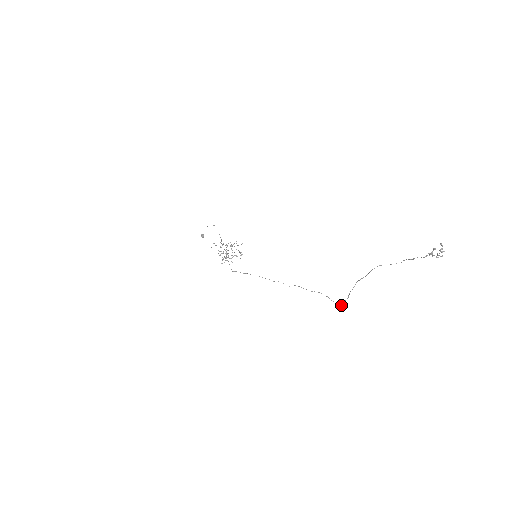
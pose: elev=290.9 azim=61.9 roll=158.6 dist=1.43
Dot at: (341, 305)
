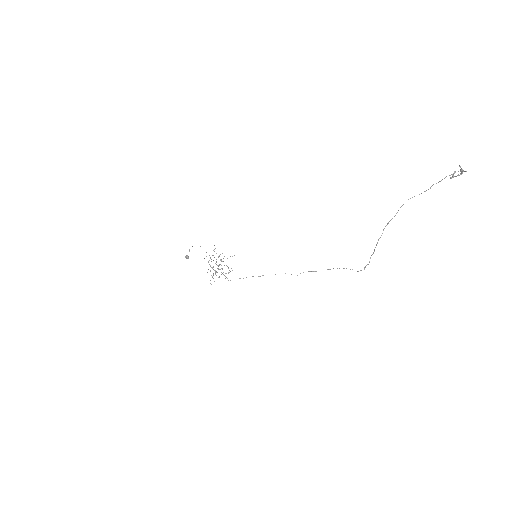
Dot at: (365, 266)
